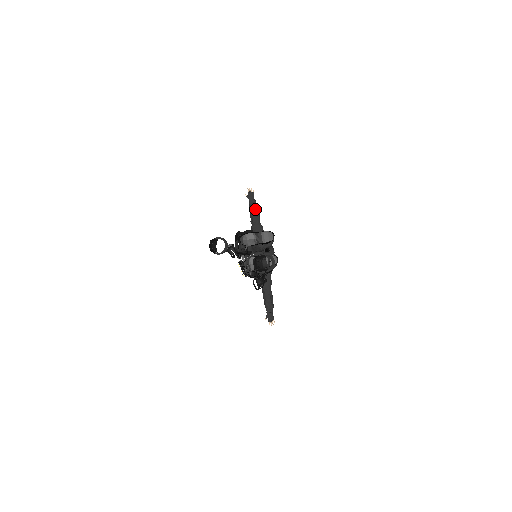
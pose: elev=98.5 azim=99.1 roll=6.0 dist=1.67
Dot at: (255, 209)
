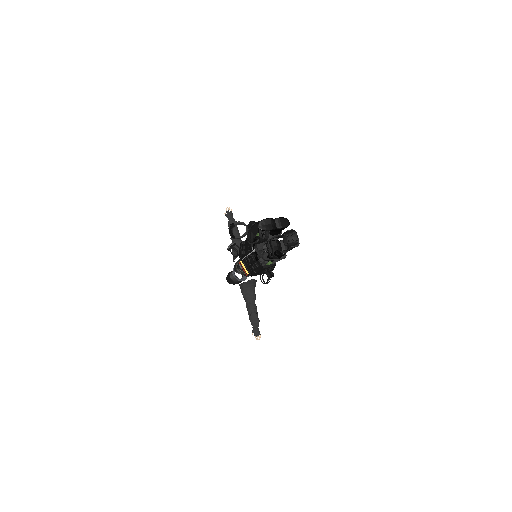
Dot at: (235, 226)
